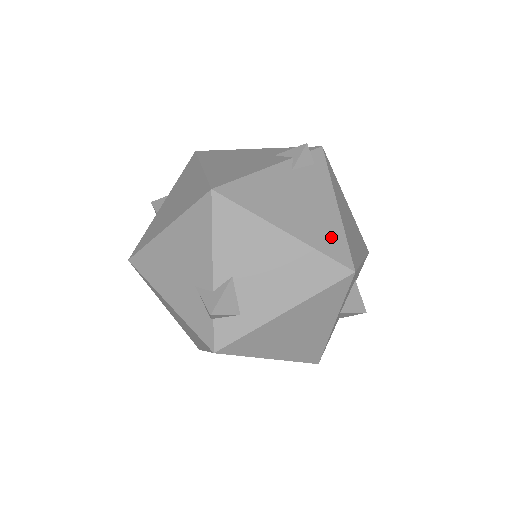
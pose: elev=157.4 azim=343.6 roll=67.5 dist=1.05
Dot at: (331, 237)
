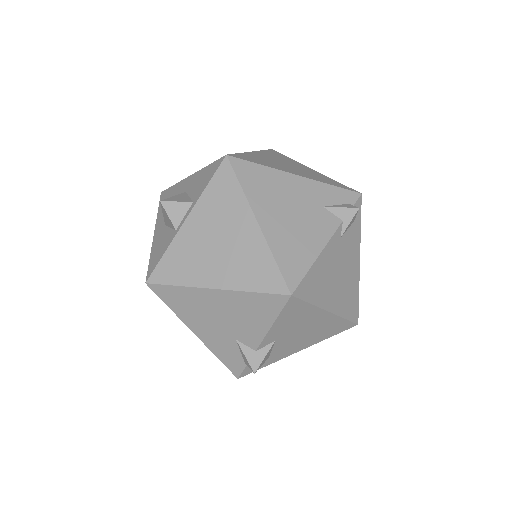
Dot at: (352, 300)
